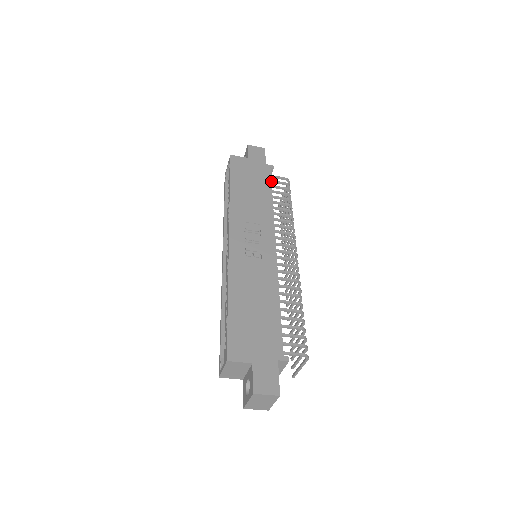
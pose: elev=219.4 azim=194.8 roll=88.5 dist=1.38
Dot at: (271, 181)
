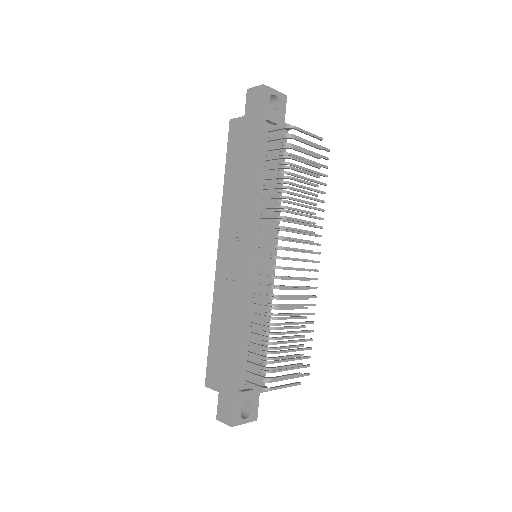
Dot at: (269, 140)
